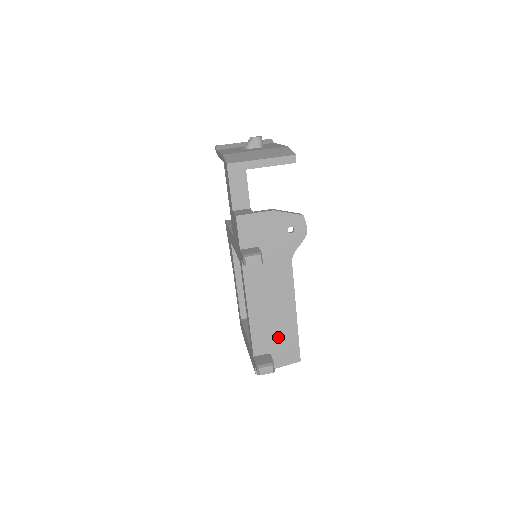
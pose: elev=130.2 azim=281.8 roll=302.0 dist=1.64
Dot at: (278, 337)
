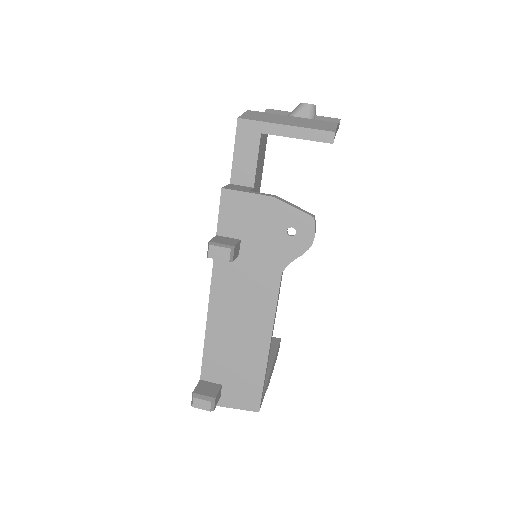
Dot at: (237, 368)
